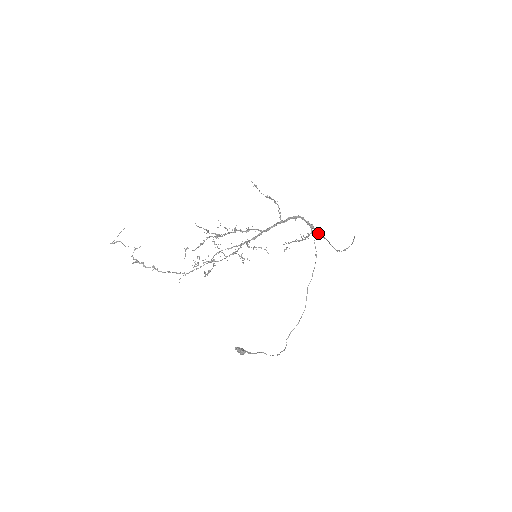
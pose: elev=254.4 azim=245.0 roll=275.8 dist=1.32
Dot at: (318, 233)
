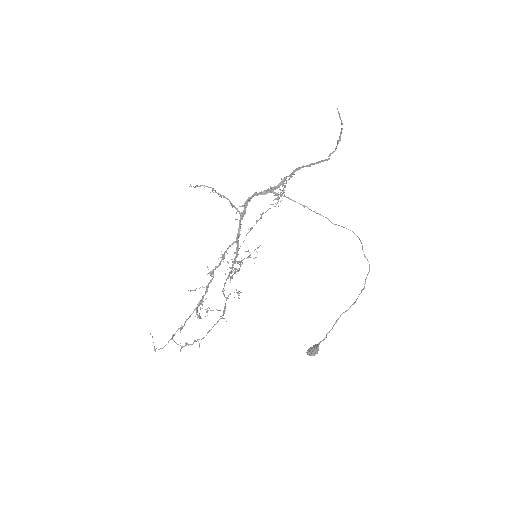
Dot at: (288, 176)
